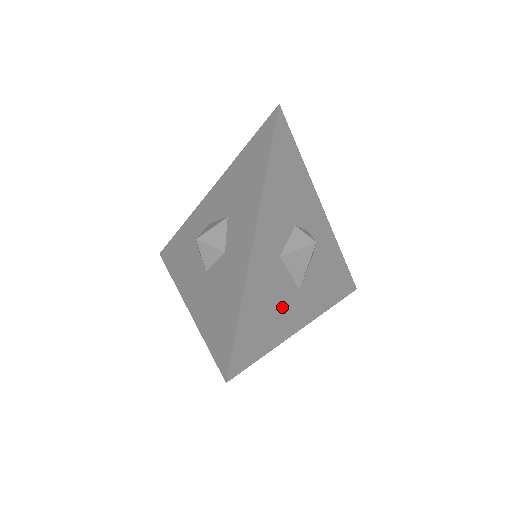
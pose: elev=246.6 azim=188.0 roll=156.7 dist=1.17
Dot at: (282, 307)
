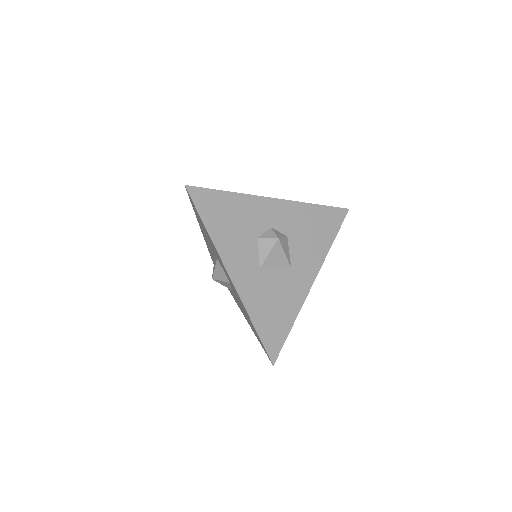
Dot at: (285, 292)
